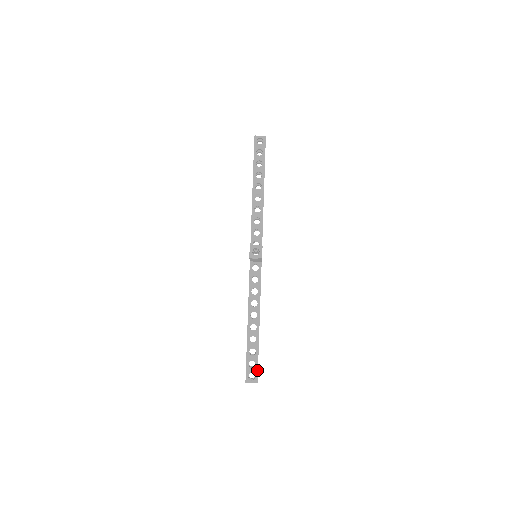
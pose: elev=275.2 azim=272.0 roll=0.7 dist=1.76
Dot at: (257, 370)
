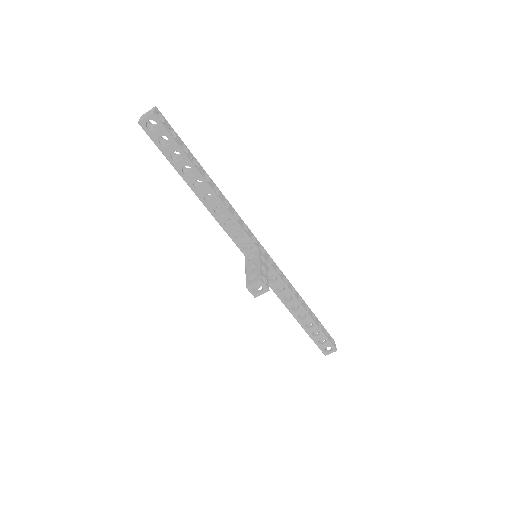
Dot at: (330, 343)
